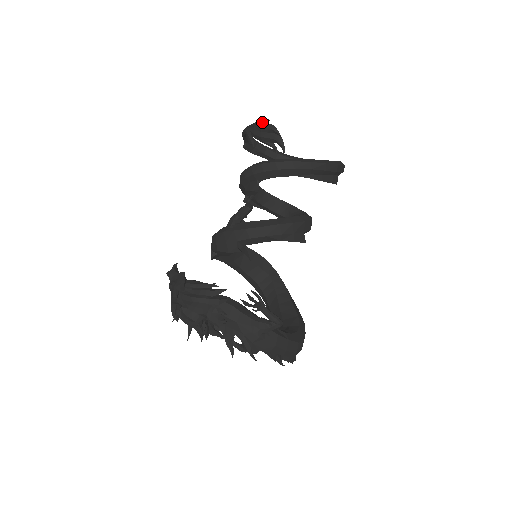
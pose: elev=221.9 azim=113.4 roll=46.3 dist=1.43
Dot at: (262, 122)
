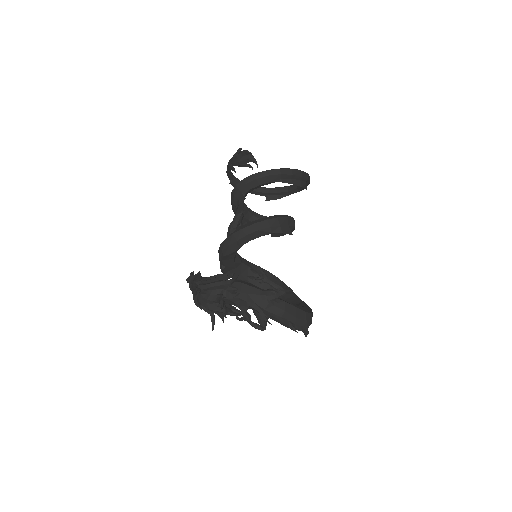
Dot at: (237, 152)
